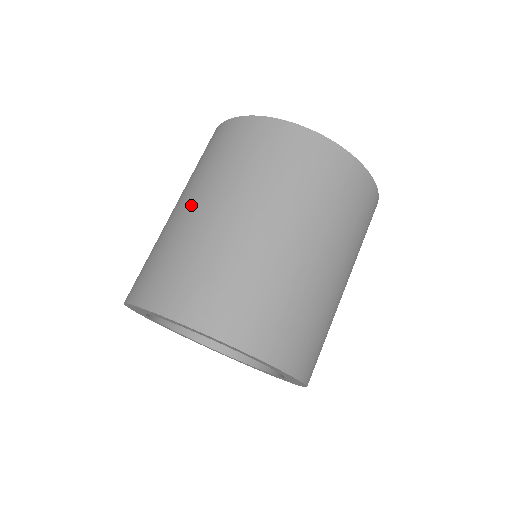
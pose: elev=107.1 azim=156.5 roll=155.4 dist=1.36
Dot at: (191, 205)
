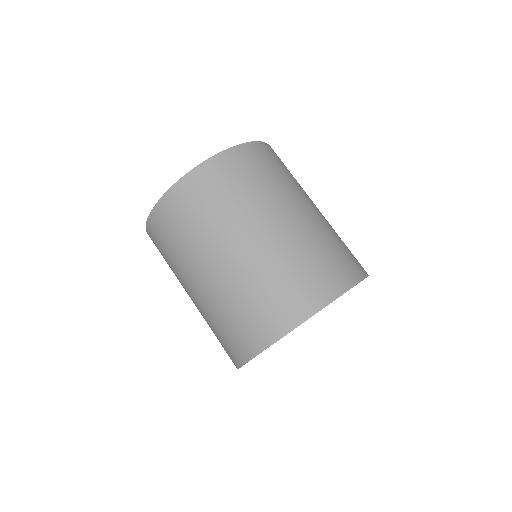
Dot at: (192, 292)
